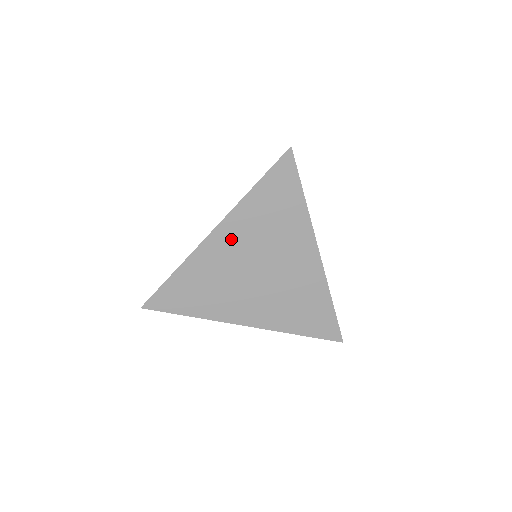
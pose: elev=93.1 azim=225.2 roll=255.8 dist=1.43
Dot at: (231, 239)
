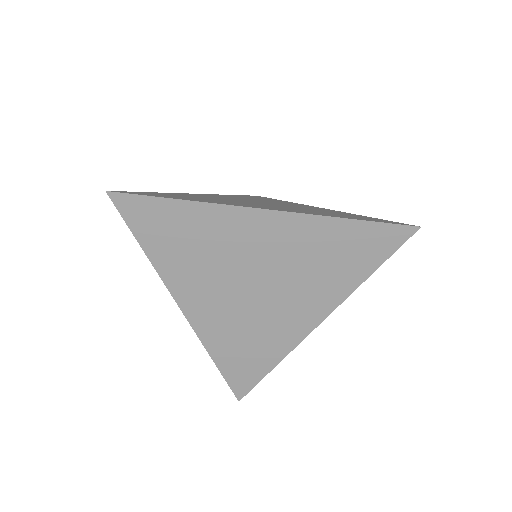
Dot at: (272, 235)
